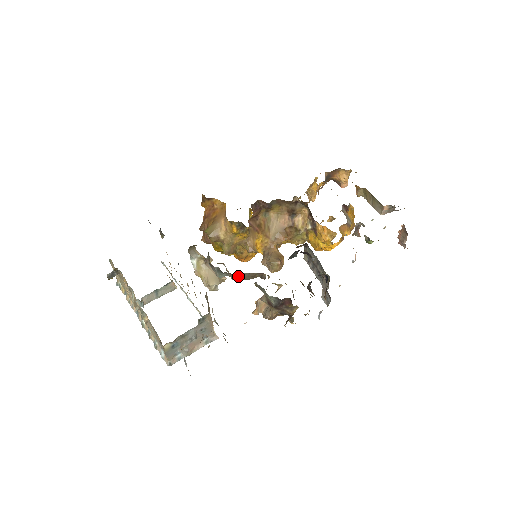
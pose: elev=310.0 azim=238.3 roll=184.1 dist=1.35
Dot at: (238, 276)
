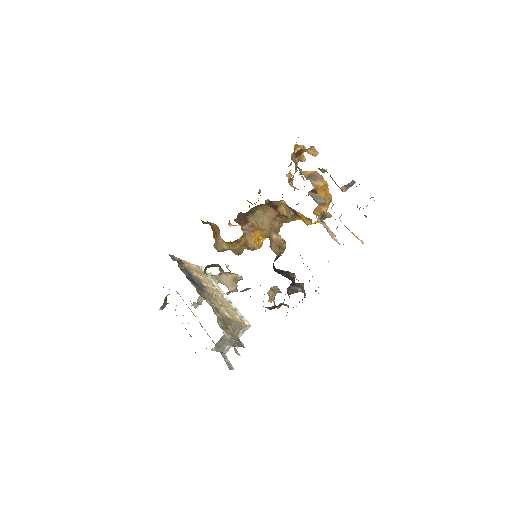
Dot at: occluded
